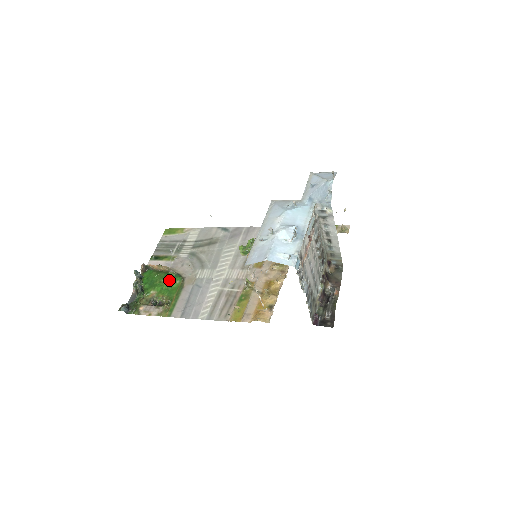
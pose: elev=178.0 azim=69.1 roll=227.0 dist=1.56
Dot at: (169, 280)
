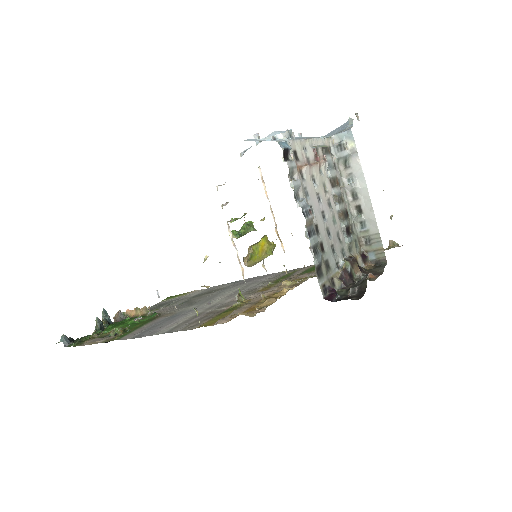
Dot at: (141, 317)
